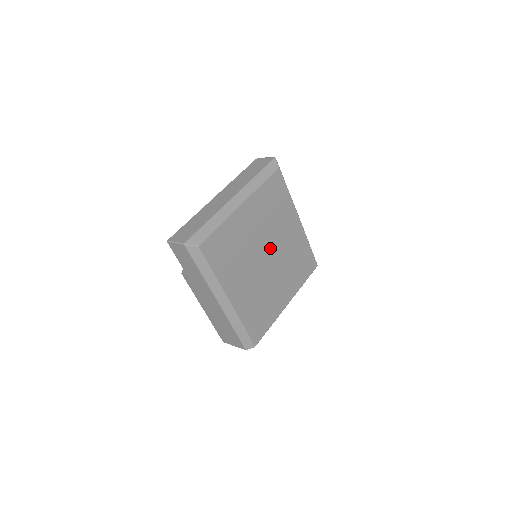
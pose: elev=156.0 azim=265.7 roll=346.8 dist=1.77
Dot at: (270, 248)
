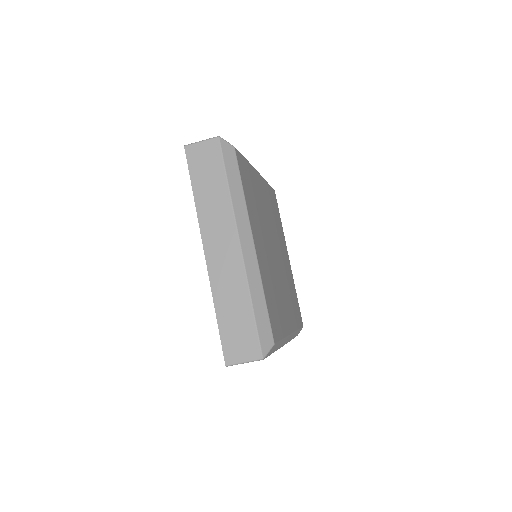
Dot at: (271, 240)
